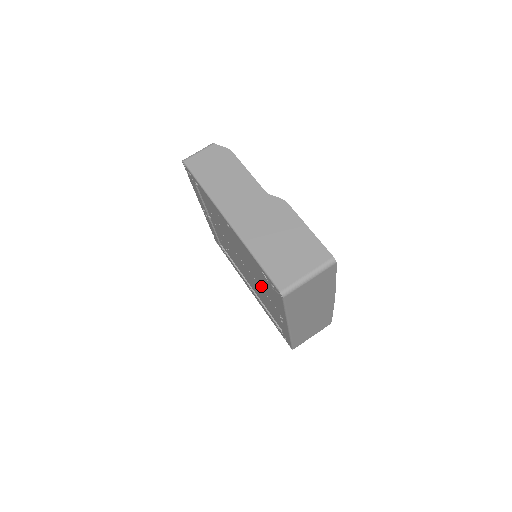
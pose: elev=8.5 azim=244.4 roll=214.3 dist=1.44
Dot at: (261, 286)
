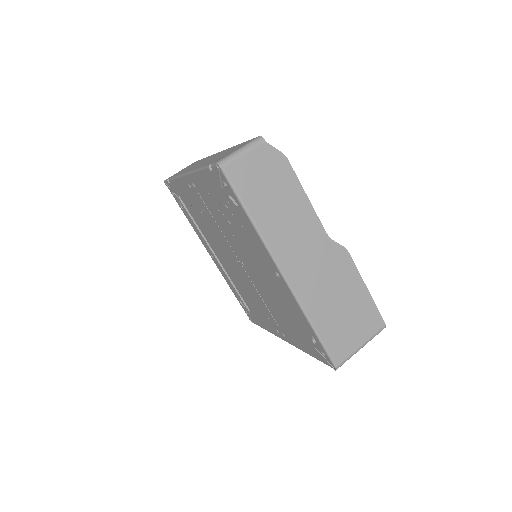
Dot at: (265, 300)
